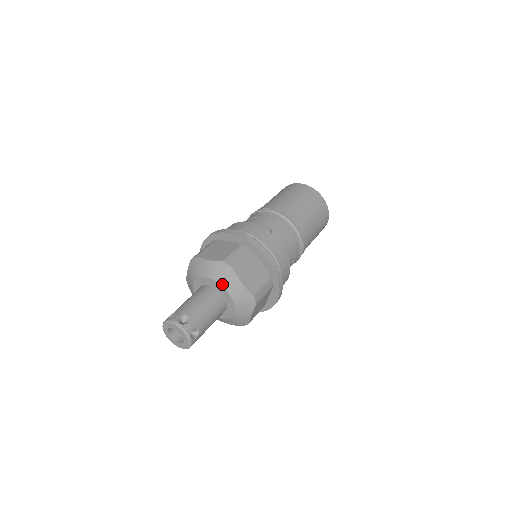
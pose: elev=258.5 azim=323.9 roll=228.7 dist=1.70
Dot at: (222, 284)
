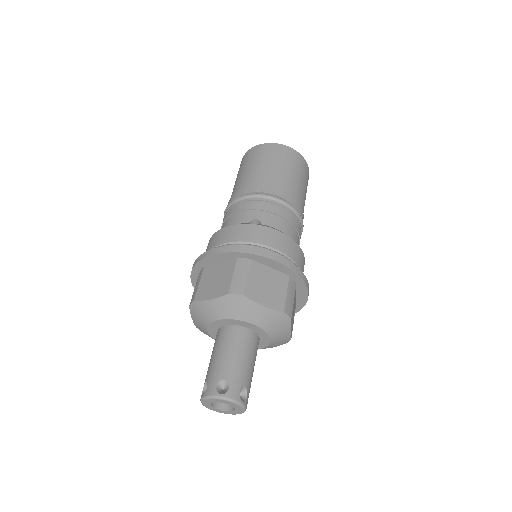
Dot at: (241, 319)
